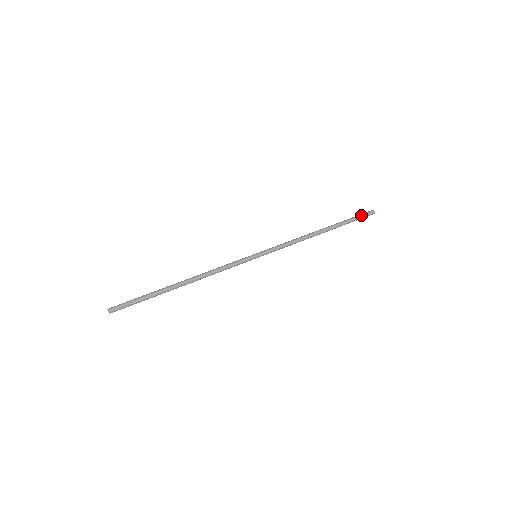
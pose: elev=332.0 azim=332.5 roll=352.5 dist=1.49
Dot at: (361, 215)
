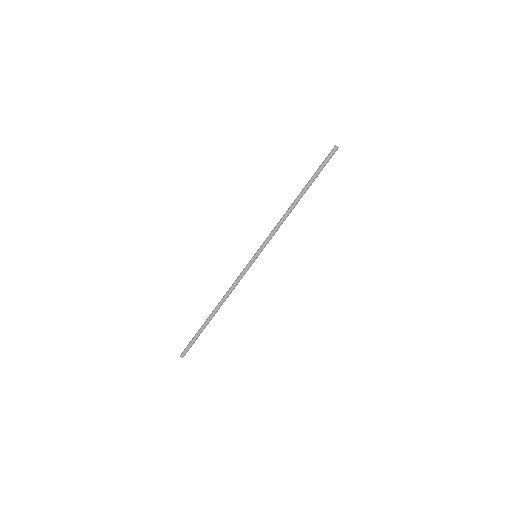
Dot at: (327, 160)
